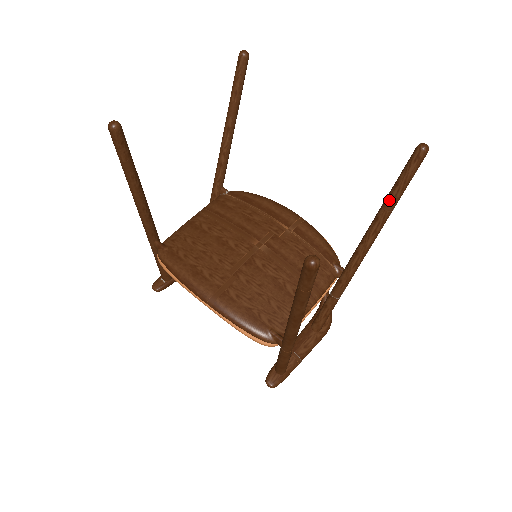
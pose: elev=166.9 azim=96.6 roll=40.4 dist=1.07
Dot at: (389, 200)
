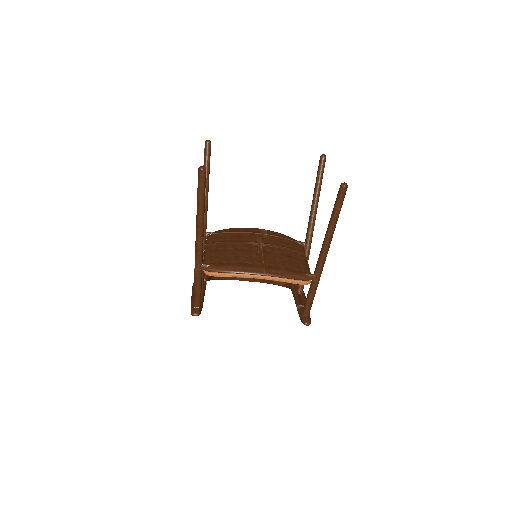
Dot at: (318, 187)
